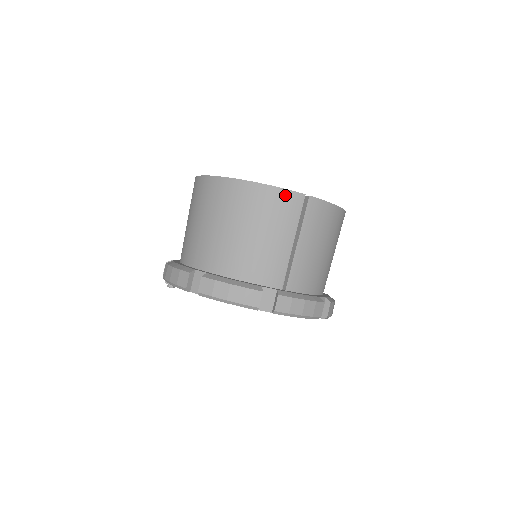
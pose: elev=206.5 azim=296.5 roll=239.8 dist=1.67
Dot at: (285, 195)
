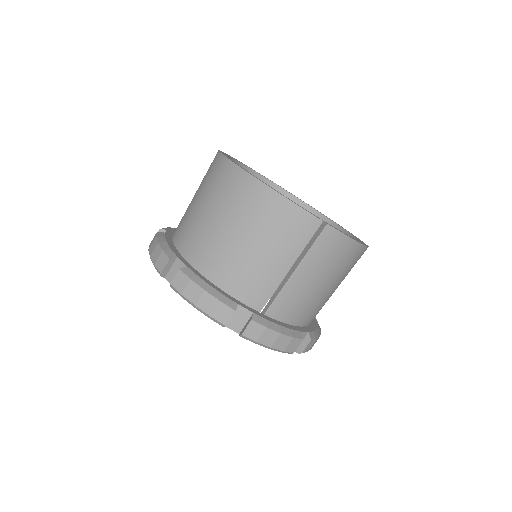
Dot at: (299, 214)
